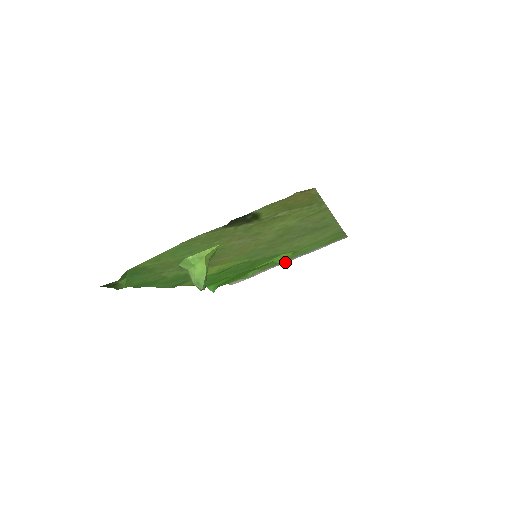
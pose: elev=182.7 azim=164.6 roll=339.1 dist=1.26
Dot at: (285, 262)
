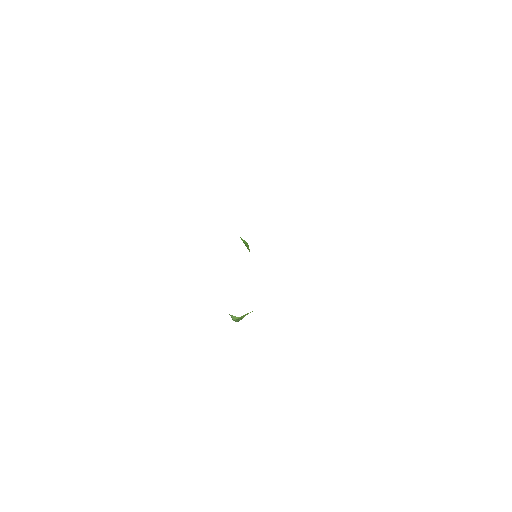
Dot at: occluded
